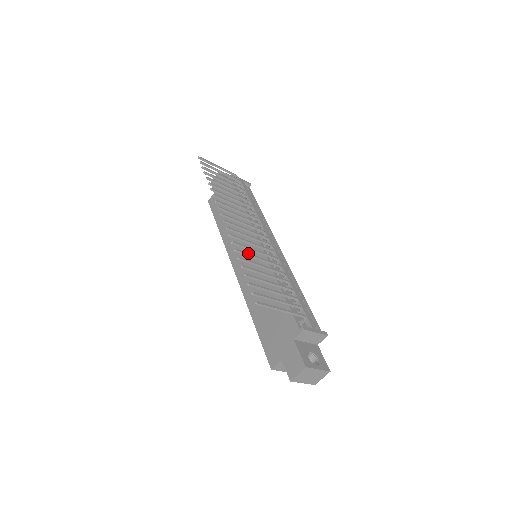
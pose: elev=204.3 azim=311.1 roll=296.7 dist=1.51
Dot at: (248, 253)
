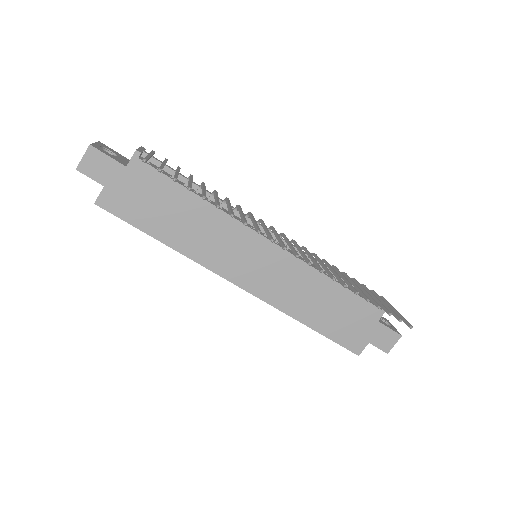
Dot at: (339, 277)
